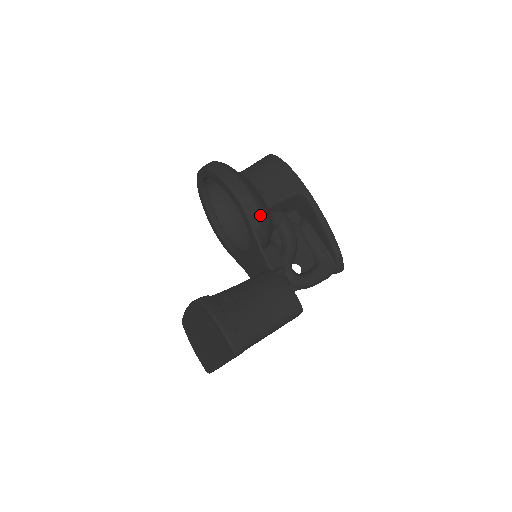
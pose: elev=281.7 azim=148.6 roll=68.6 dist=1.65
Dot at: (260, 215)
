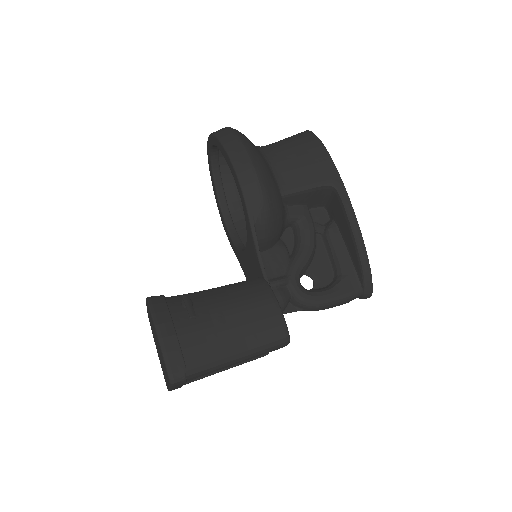
Dot at: (263, 203)
